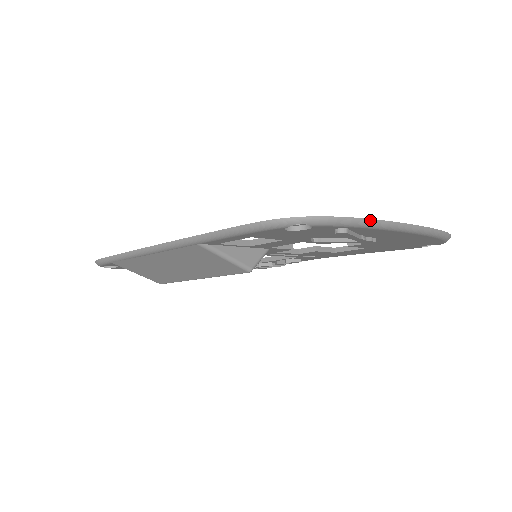
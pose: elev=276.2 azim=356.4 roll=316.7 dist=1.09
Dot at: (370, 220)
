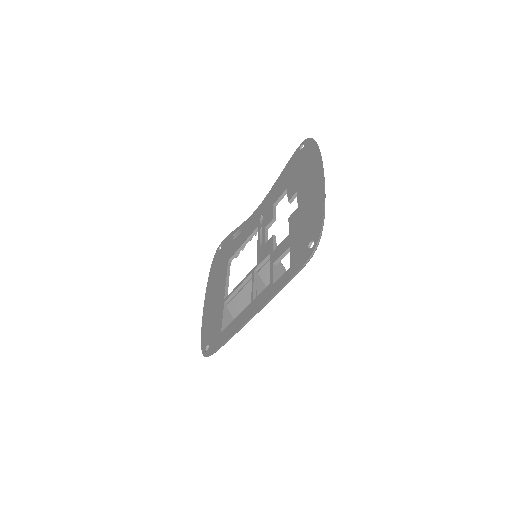
Dot at: (324, 205)
